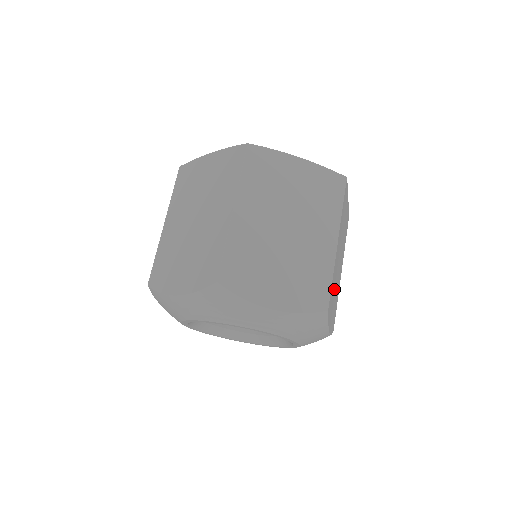
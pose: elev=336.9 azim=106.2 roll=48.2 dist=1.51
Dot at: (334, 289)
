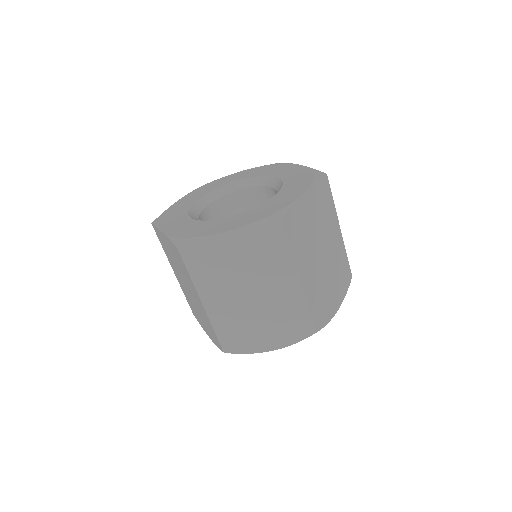
Dot at: occluded
